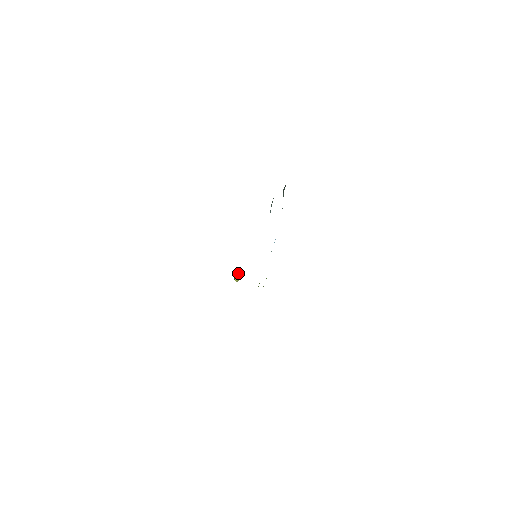
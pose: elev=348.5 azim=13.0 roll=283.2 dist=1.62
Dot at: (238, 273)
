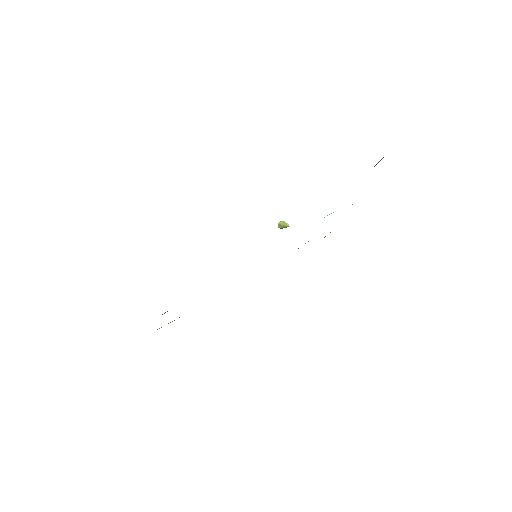
Dot at: occluded
